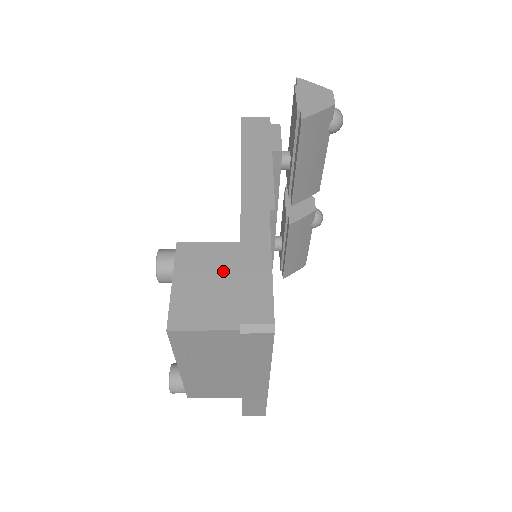
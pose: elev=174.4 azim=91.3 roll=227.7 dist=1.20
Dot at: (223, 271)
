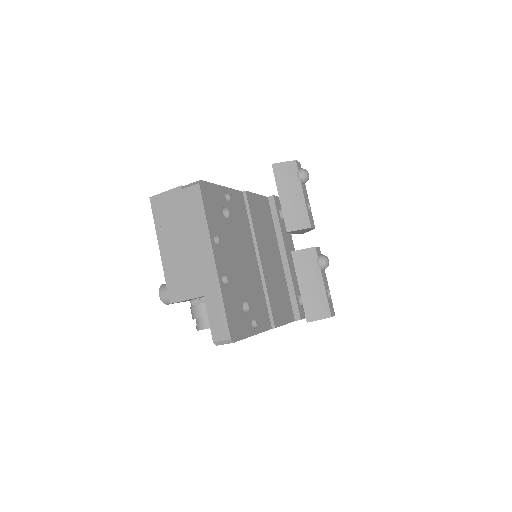
Dot at: occluded
